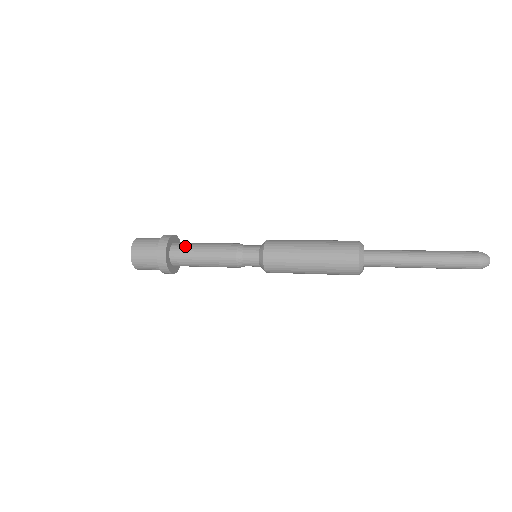
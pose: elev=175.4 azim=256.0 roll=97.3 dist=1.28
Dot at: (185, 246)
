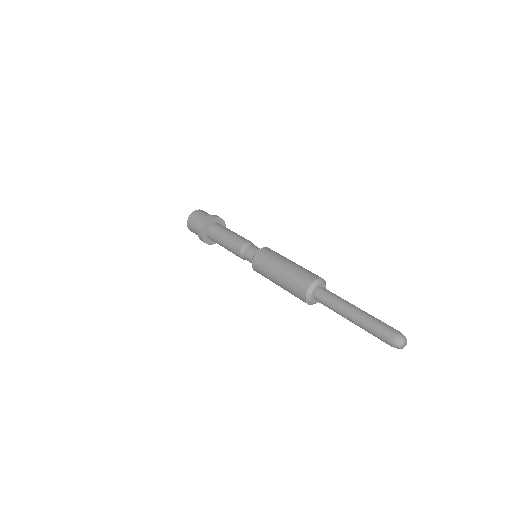
Dot at: (216, 230)
